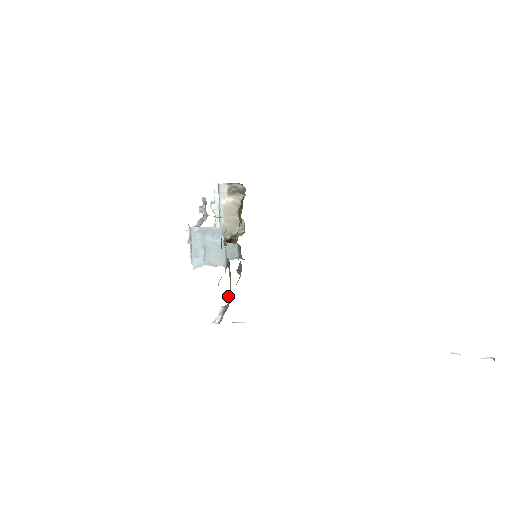
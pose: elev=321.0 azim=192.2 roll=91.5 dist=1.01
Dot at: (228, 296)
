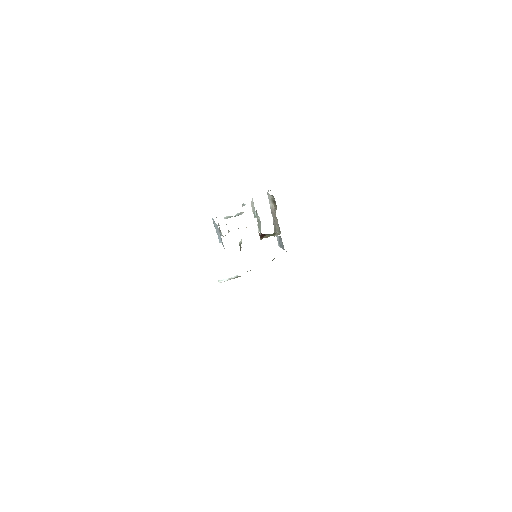
Dot at: (247, 271)
